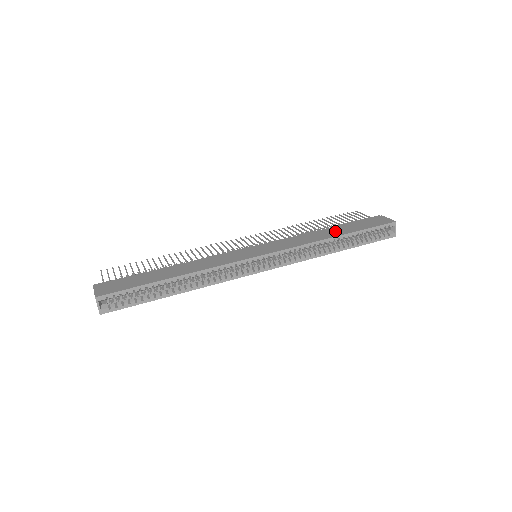
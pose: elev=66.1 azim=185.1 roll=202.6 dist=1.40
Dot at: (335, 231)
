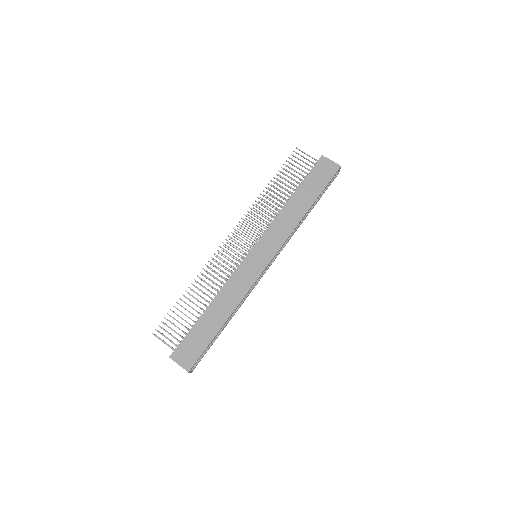
Dot at: (302, 202)
